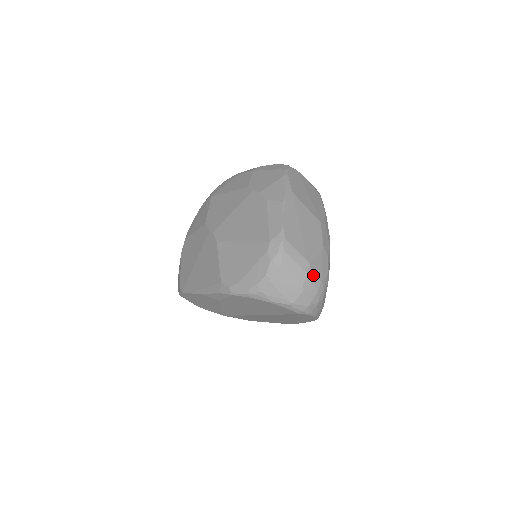
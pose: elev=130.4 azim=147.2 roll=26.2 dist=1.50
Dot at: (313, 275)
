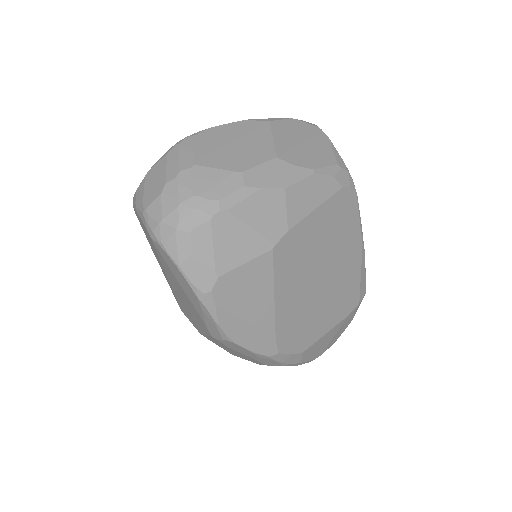
Dot at: (187, 181)
